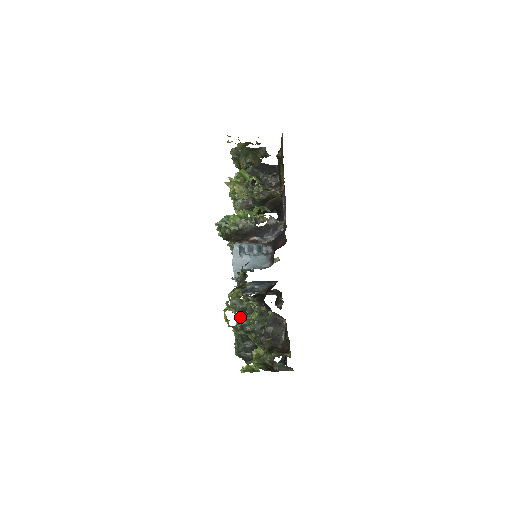
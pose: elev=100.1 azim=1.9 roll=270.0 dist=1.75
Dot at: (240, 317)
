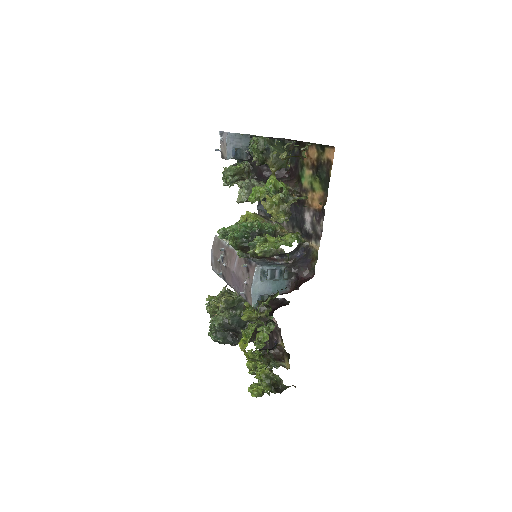
Dot at: occluded
